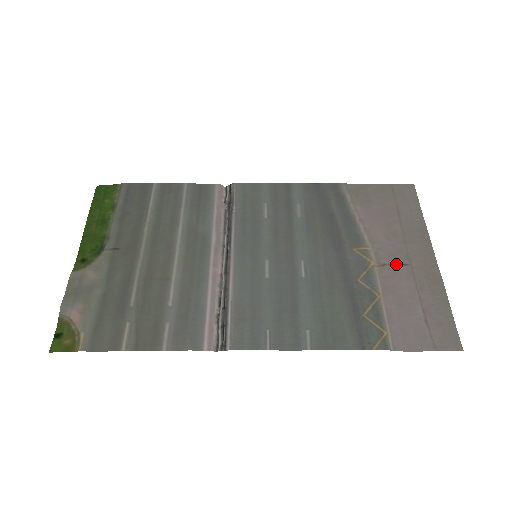
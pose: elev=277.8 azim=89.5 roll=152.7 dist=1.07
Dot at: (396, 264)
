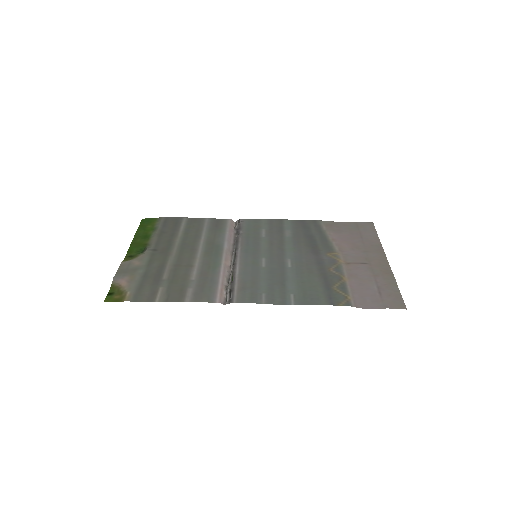
Dot at: (358, 263)
